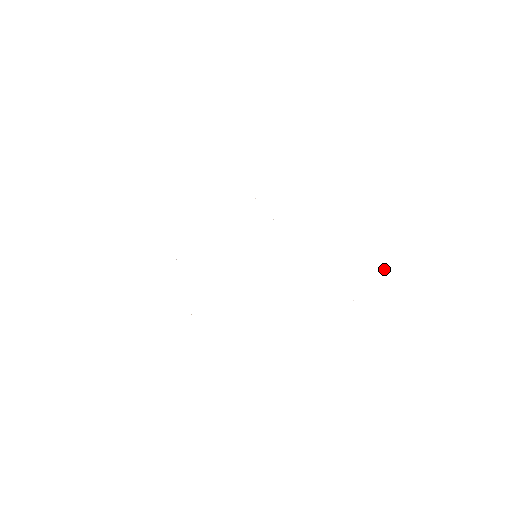
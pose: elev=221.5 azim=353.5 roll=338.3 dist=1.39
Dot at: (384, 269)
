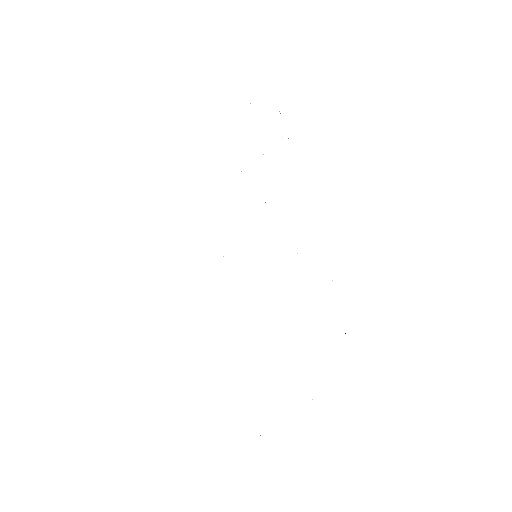
Dot at: occluded
